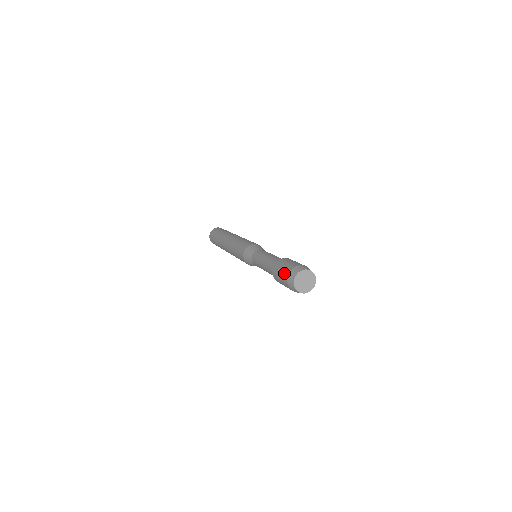
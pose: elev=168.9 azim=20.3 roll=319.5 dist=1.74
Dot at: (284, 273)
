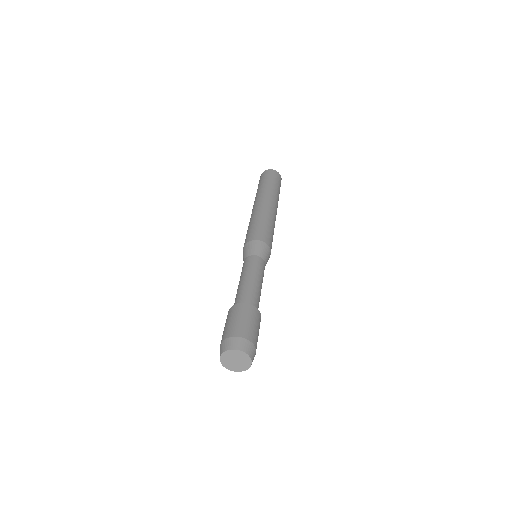
Dot at: occluded
